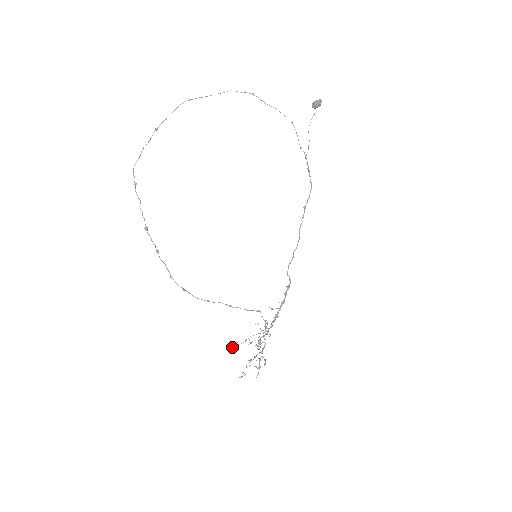
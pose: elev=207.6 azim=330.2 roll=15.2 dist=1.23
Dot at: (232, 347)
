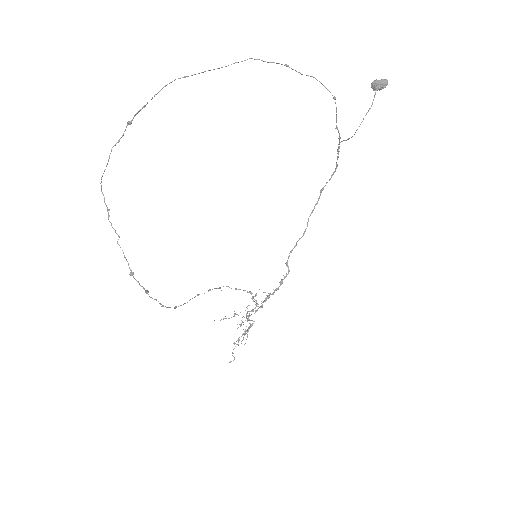
Dot at: occluded
